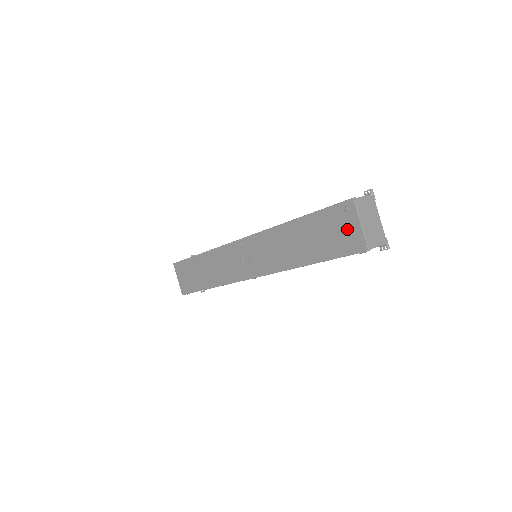
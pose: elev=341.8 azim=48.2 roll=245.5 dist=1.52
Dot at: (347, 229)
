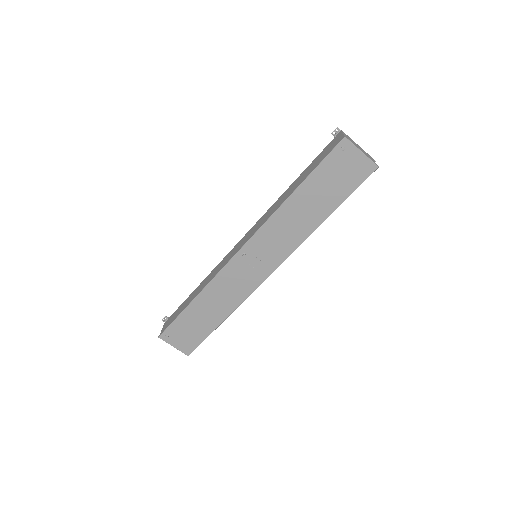
Dot at: (351, 164)
